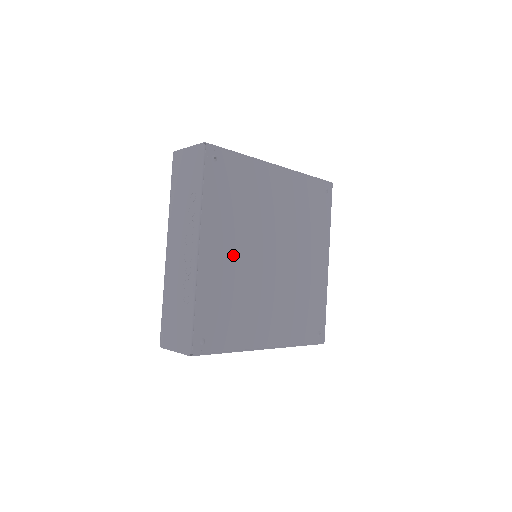
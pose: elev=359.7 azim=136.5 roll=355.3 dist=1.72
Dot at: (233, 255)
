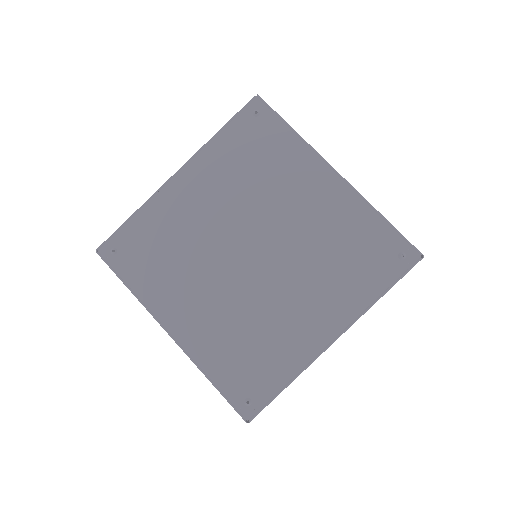
Dot at: (207, 302)
